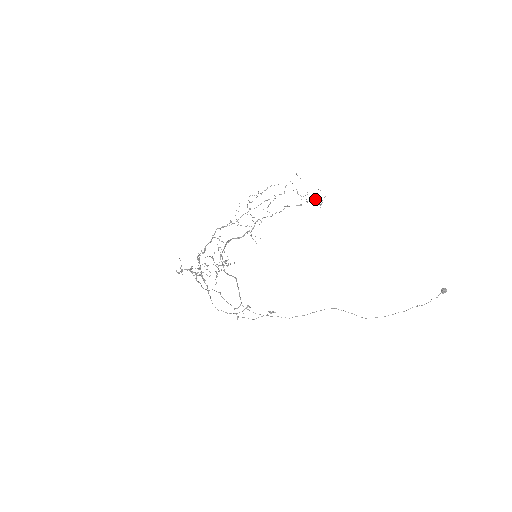
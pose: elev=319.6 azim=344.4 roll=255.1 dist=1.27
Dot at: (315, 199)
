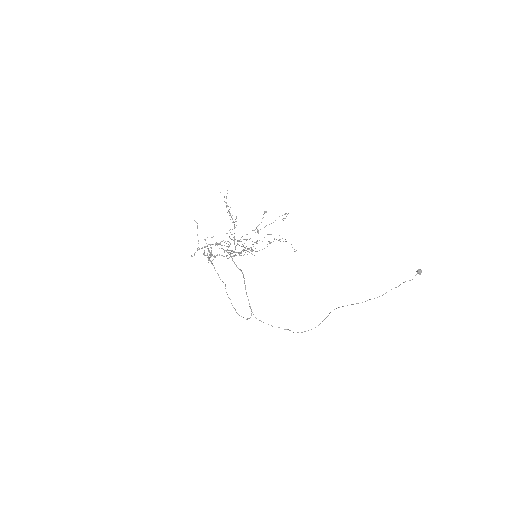
Dot at: occluded
